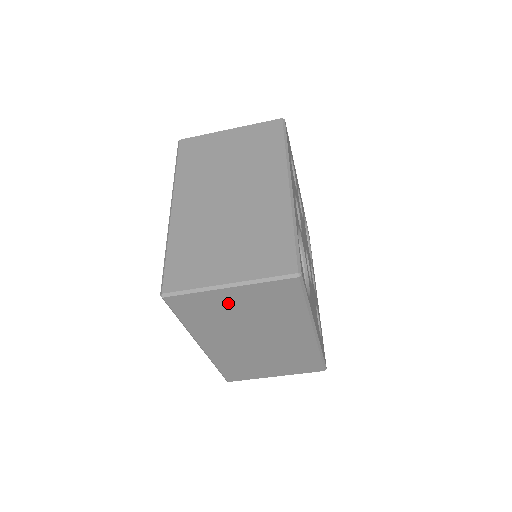
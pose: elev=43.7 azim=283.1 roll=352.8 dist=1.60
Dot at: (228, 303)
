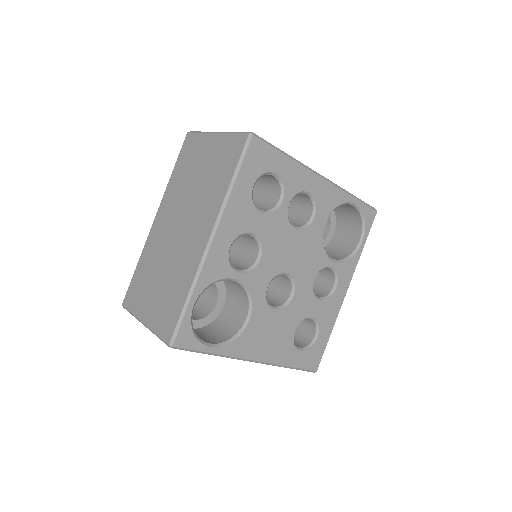
Dot at: occluded
